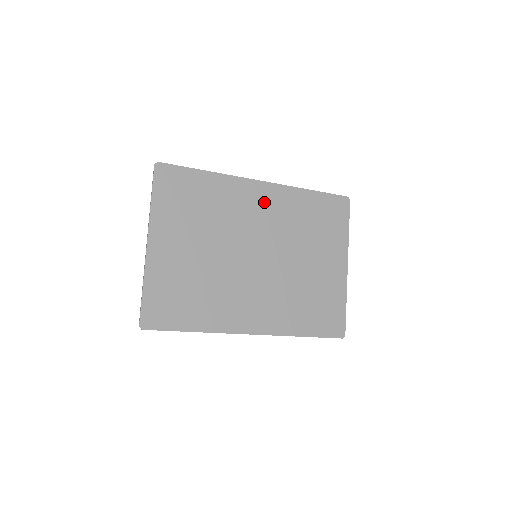
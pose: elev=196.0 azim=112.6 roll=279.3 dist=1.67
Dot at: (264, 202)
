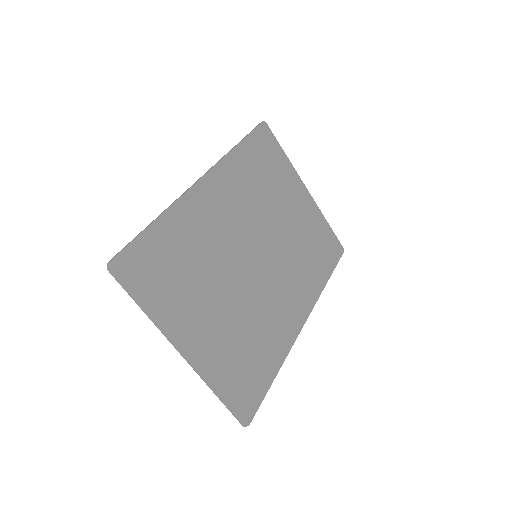
Dot at: (221, 197)
